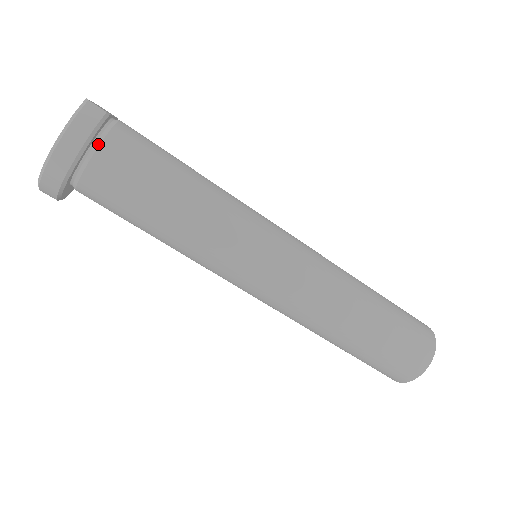
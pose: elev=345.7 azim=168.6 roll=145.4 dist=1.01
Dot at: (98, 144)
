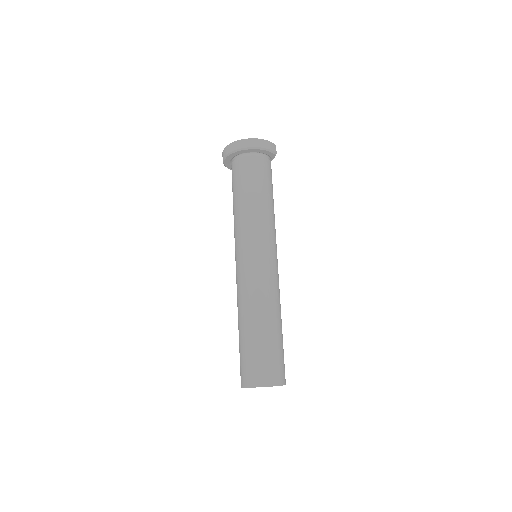
Dot at: (263, 156)
